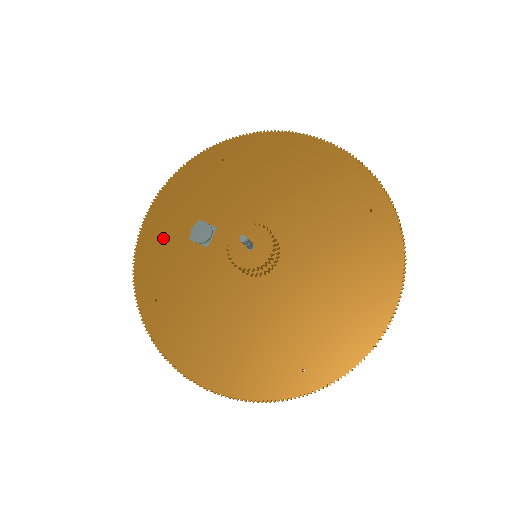
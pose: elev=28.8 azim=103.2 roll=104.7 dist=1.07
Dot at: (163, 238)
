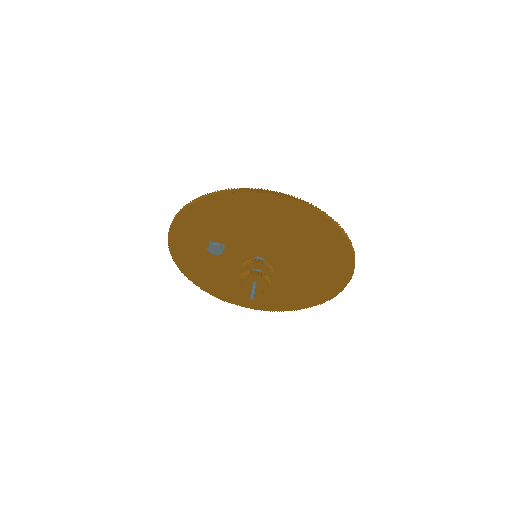
Dot at: (188, 247)
